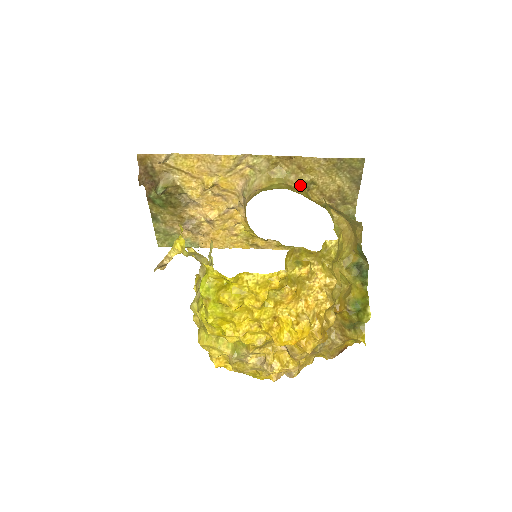
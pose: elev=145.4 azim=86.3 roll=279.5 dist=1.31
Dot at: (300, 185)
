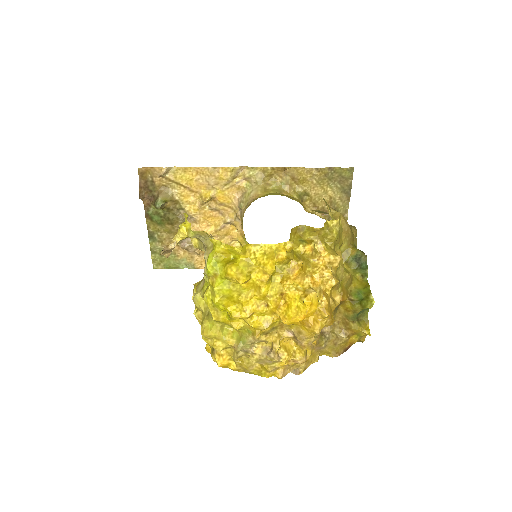
Dot at: (294, 195)
